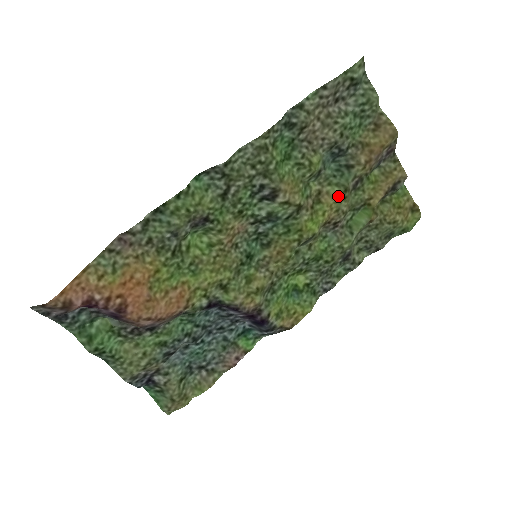
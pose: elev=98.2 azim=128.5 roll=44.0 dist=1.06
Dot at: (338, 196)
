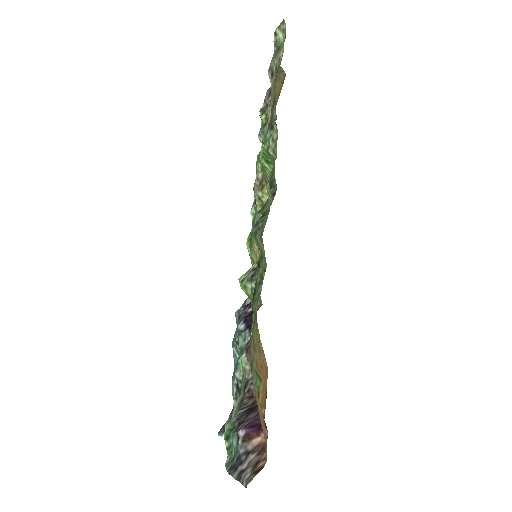
Dot at: occluded
